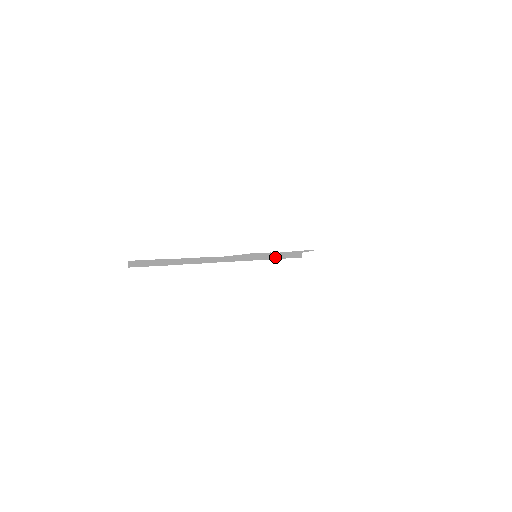
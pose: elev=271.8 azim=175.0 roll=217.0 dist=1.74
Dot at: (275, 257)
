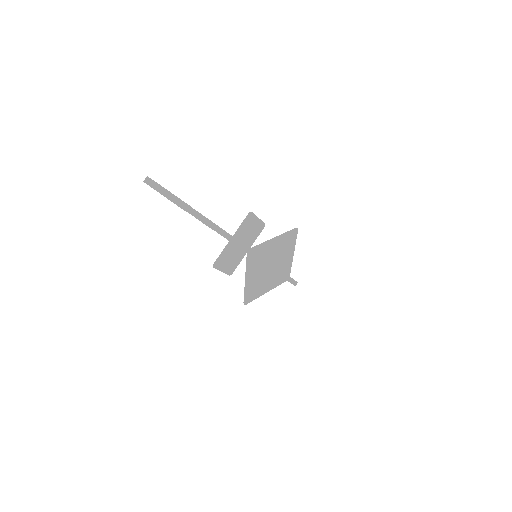
Dot at: (273, 266)
